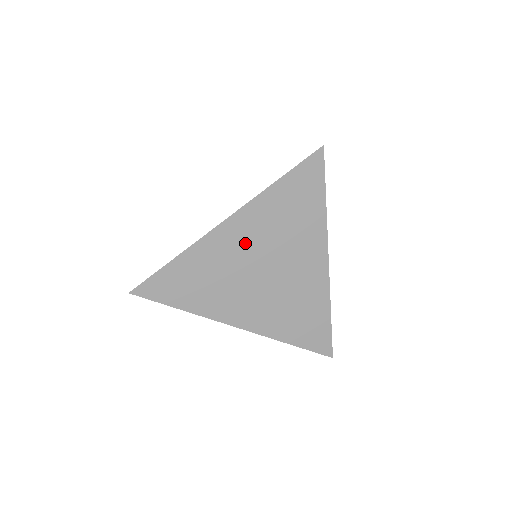
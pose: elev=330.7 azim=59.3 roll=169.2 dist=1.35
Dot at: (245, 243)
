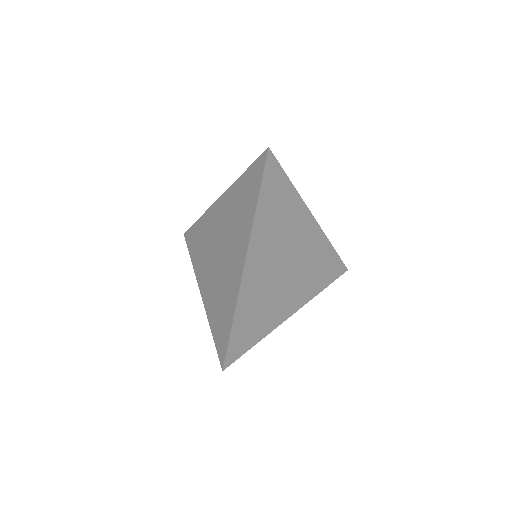
Dot at: (265, 262)
